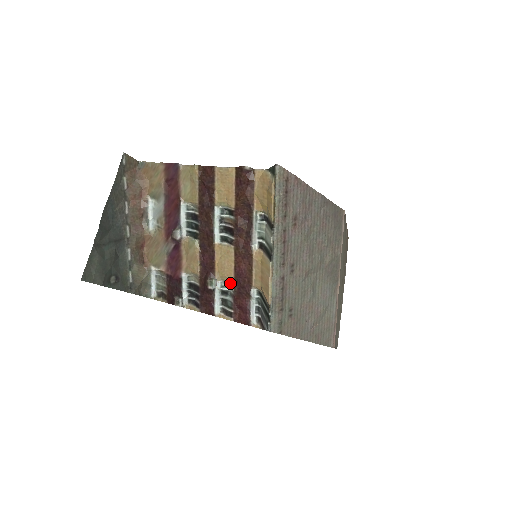
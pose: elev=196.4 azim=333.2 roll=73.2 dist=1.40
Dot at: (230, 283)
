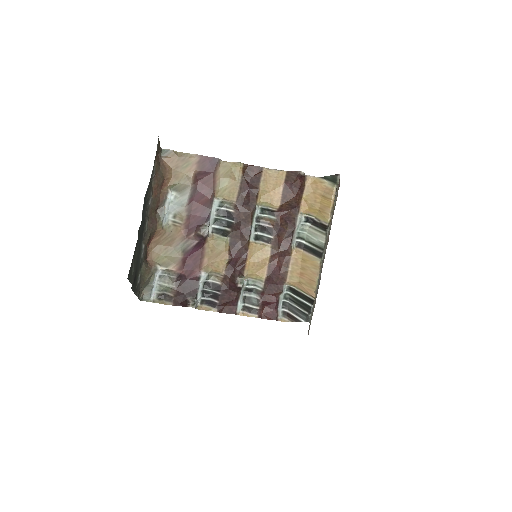
Dot at: (259, 280)
